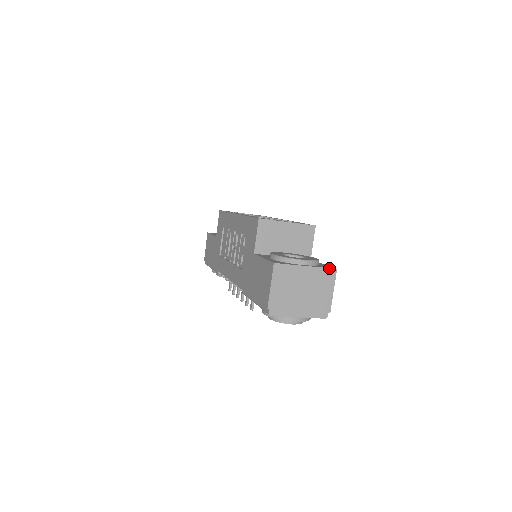
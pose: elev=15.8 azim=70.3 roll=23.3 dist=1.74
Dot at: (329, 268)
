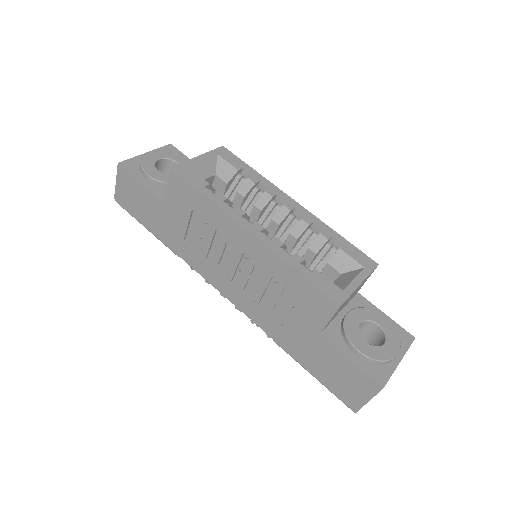
Dot at: occluded
